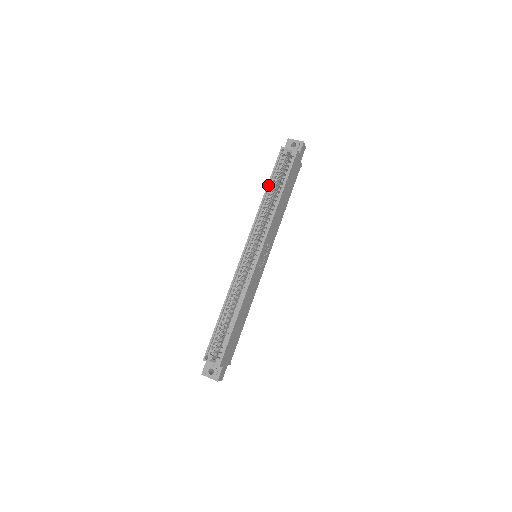
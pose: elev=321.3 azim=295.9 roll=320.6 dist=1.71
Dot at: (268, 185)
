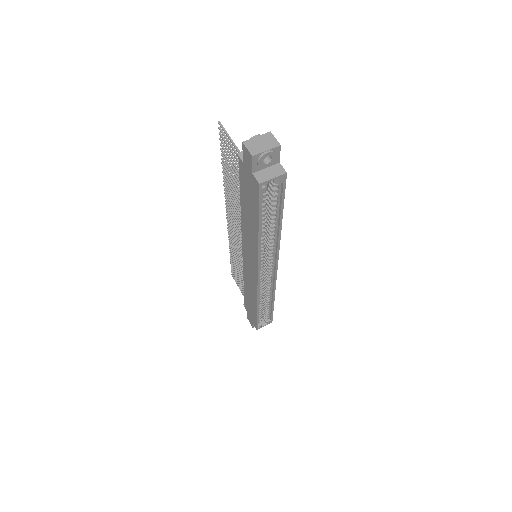
Dot at: (260, 227)
